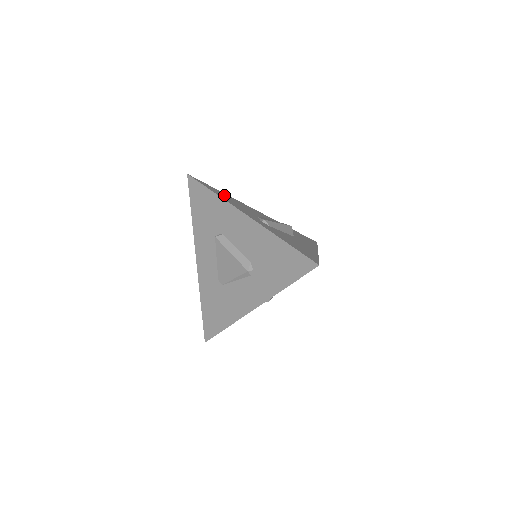
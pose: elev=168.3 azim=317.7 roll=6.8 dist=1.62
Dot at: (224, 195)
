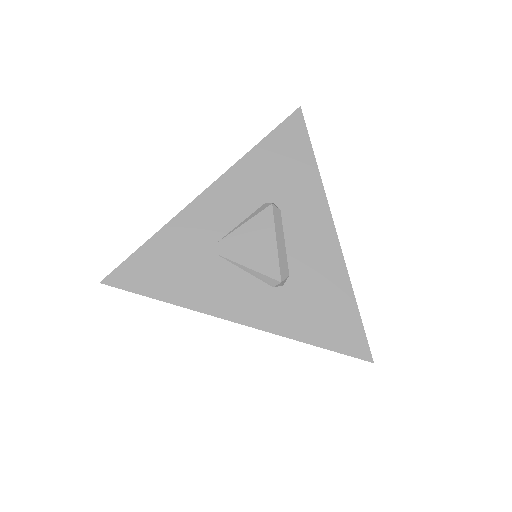
Dot at: occluded
